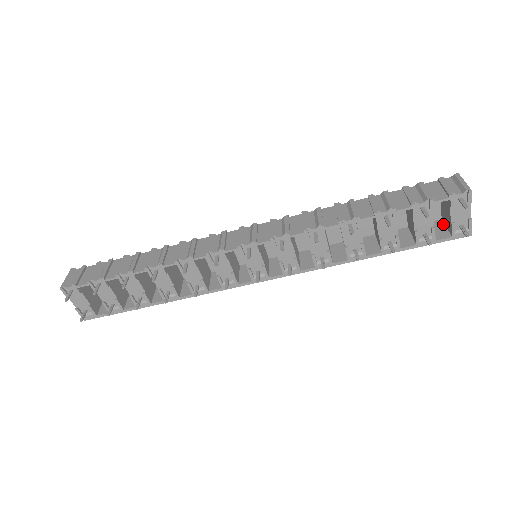
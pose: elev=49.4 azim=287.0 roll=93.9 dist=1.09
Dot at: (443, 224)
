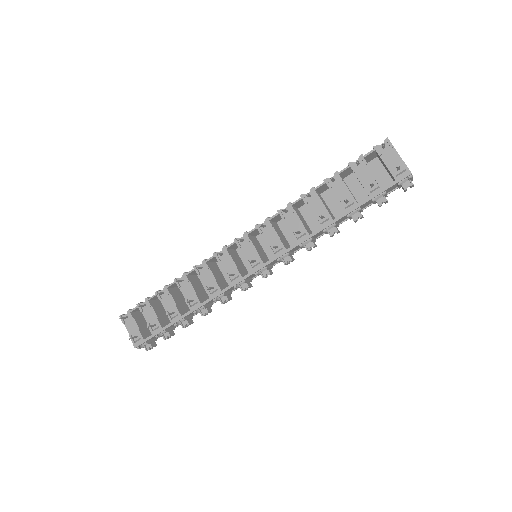
Dot at: occluded
